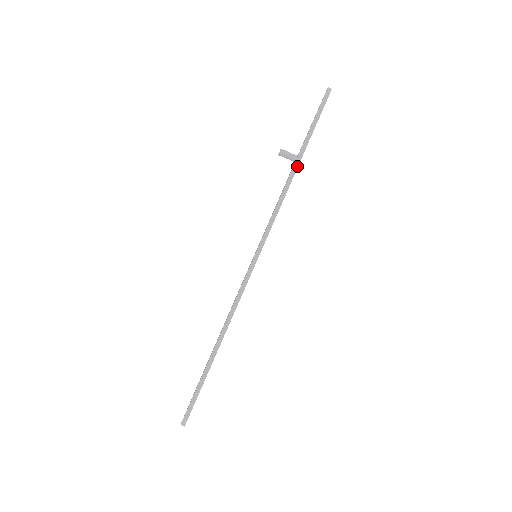
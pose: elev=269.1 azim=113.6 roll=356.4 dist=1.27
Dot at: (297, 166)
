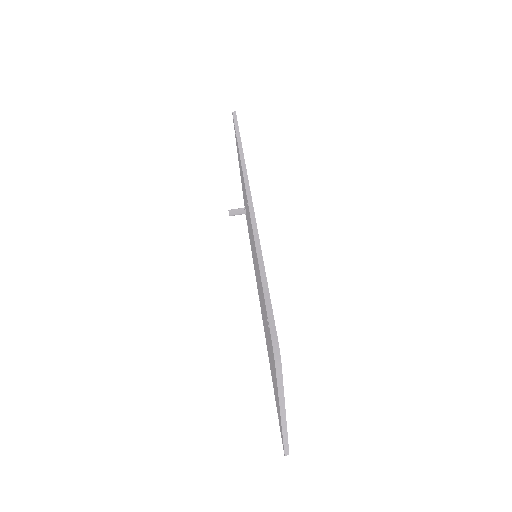
Dot at: (240, 143)
